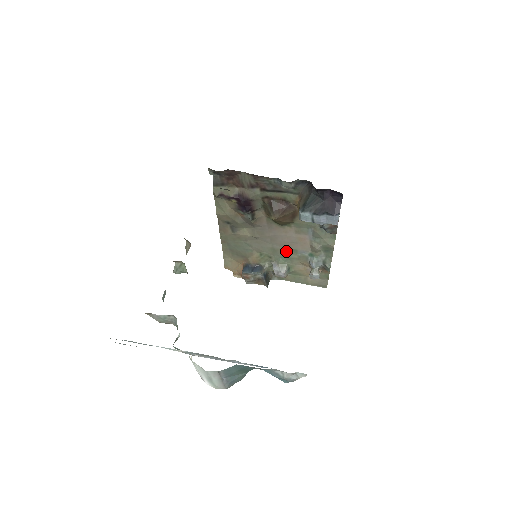
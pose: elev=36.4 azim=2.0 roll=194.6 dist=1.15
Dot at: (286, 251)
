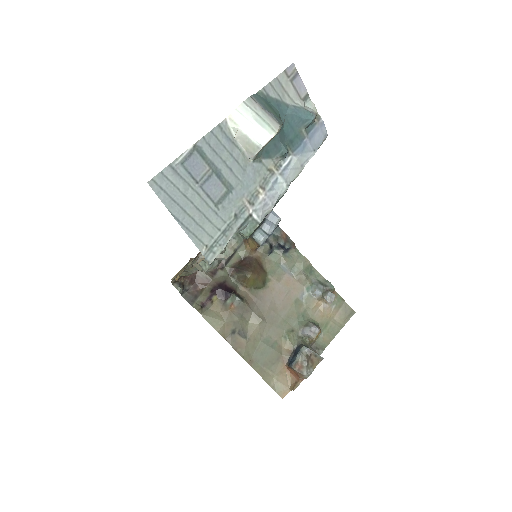
Dot at: (293, 309)
